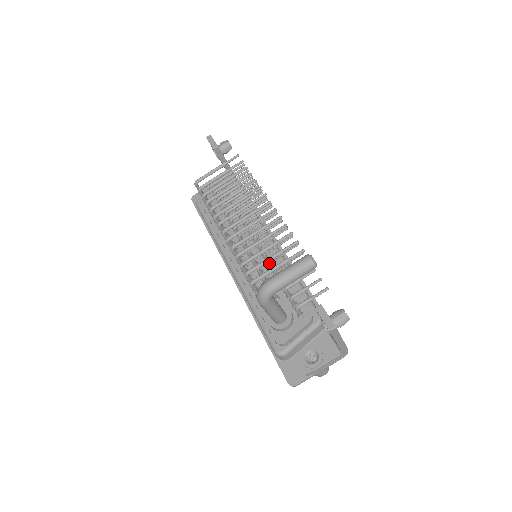
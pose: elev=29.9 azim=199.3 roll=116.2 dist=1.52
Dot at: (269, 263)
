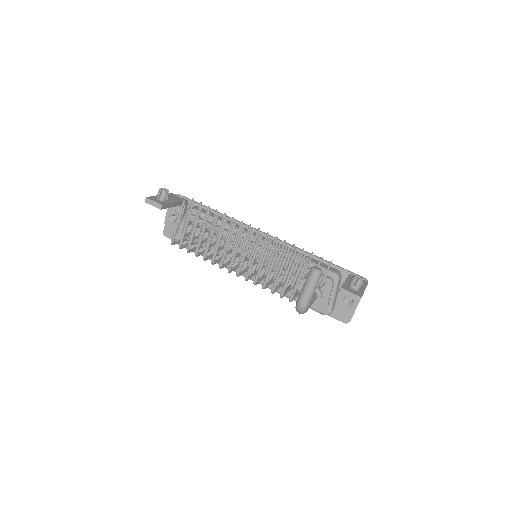
Dot at: occluded
